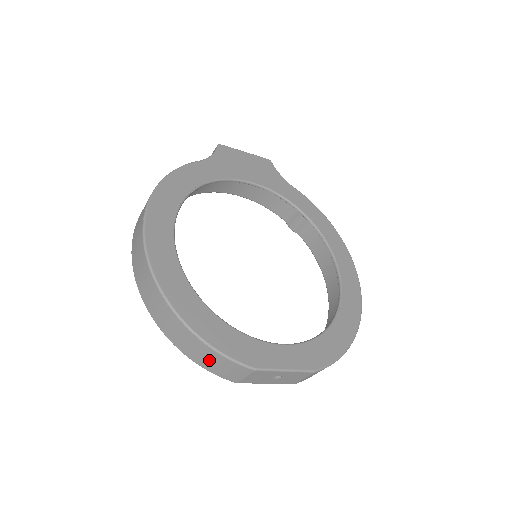
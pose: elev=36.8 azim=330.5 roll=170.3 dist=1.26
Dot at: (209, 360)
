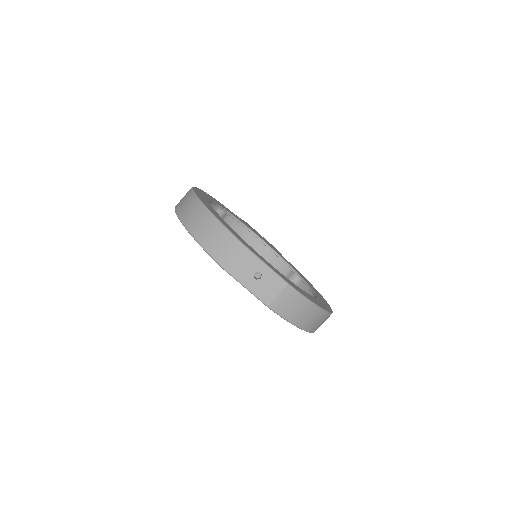
Dot at: (213, 237)
